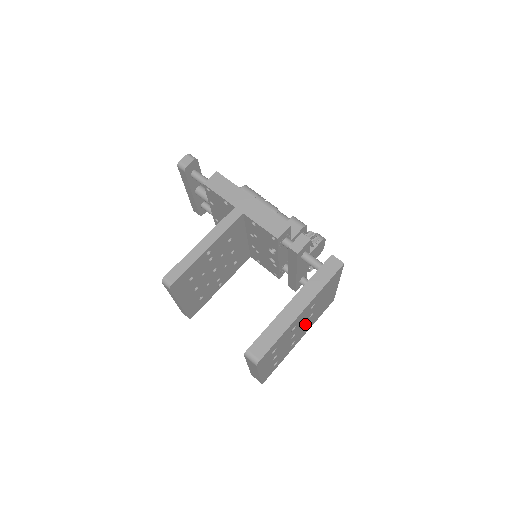
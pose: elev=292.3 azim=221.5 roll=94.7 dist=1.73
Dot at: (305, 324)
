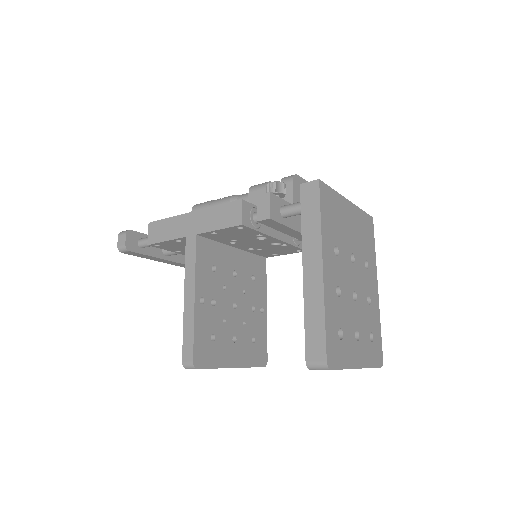
Dot at: (357, 272)
